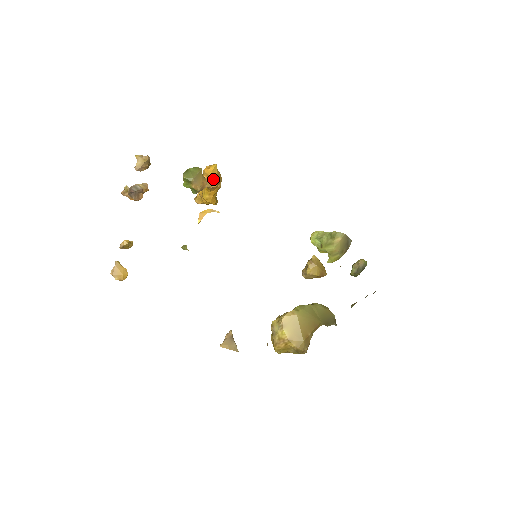
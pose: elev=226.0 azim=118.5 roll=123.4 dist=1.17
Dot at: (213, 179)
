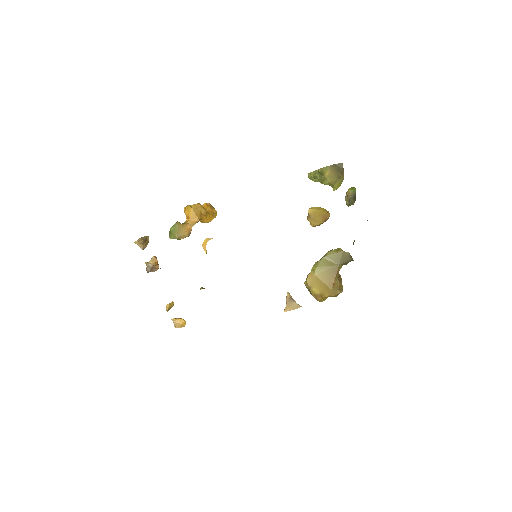
Dot at: (193, 217)
